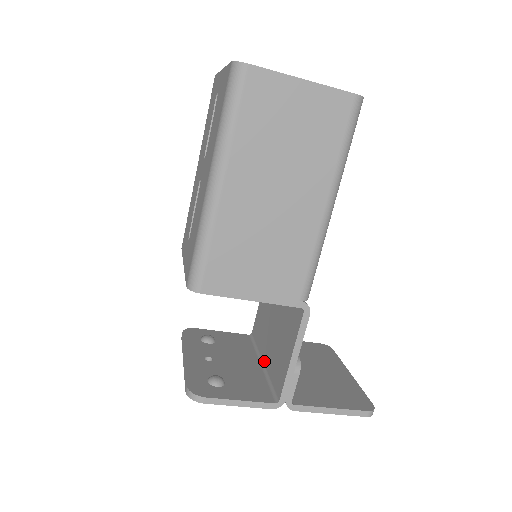
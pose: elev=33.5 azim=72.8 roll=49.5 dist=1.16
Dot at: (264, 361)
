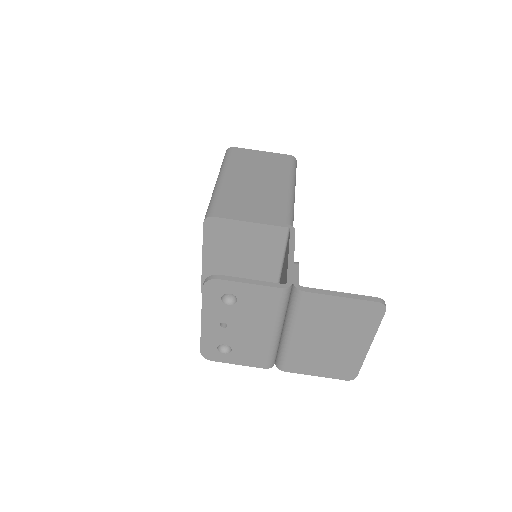
Dot at: occluded
